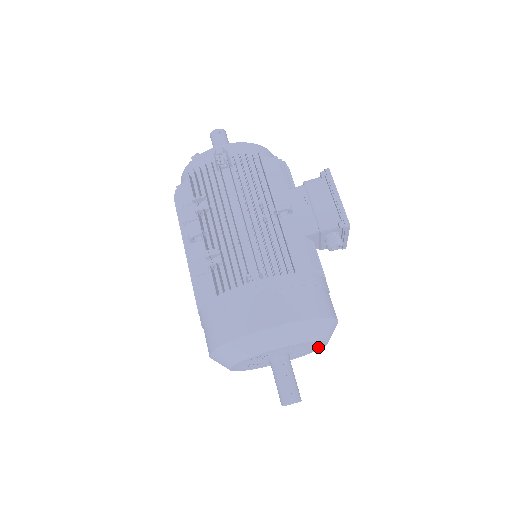
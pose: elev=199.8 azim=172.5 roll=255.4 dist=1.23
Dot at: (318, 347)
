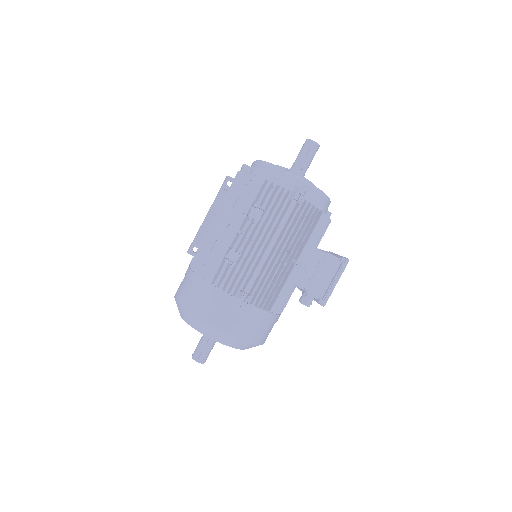
Dot at: occluded
